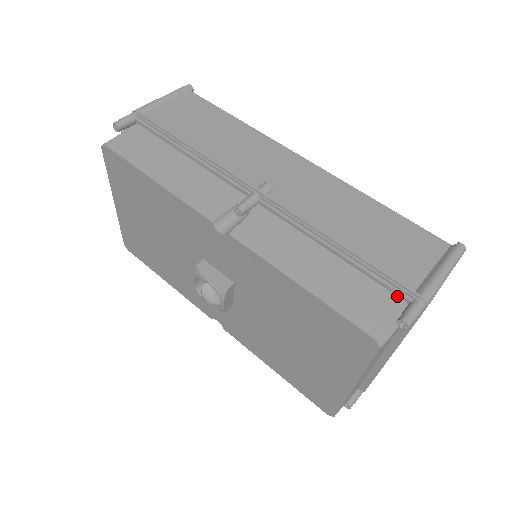
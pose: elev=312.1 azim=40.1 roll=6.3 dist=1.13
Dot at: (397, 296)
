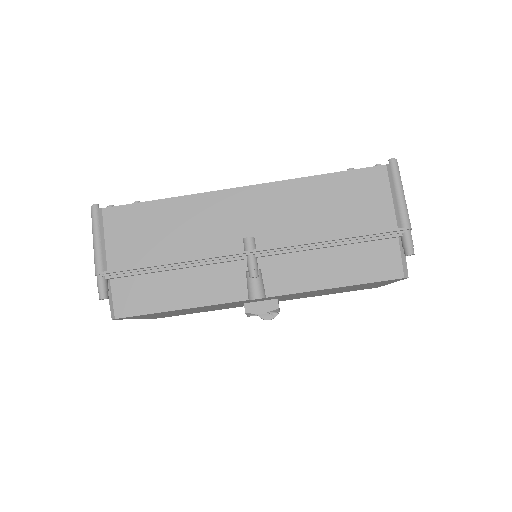
Dot at: (391, 238)
